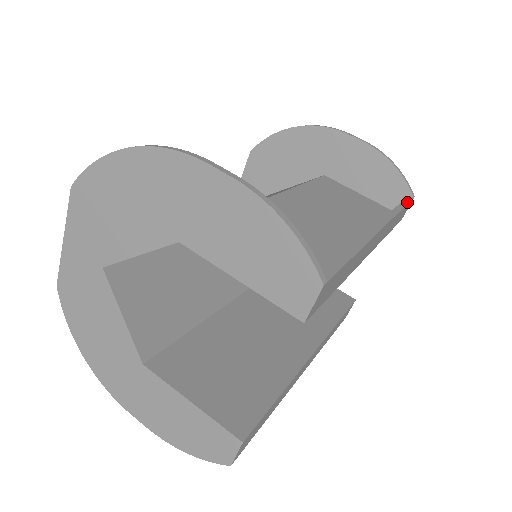
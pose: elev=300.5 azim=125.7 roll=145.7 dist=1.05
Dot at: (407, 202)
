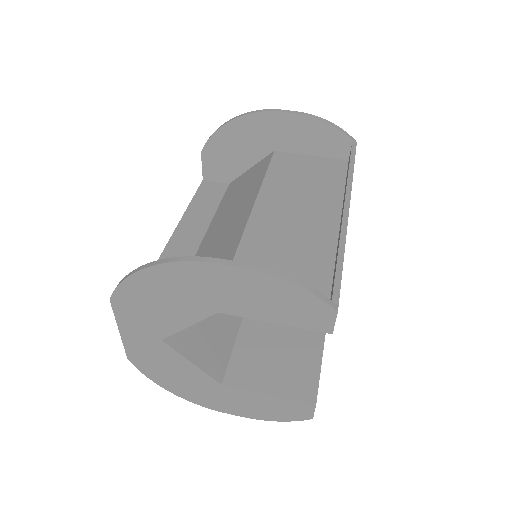
Dot at: (354, 156)
